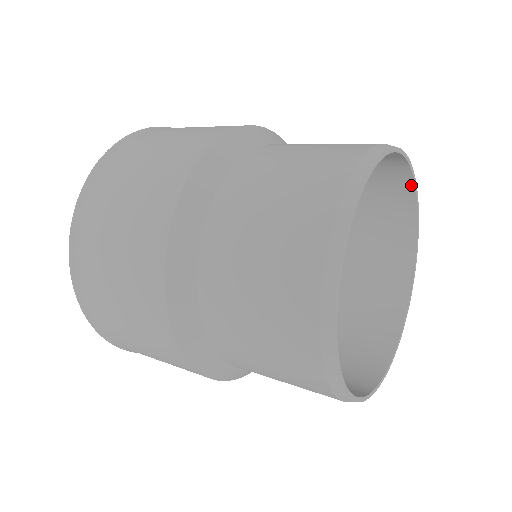
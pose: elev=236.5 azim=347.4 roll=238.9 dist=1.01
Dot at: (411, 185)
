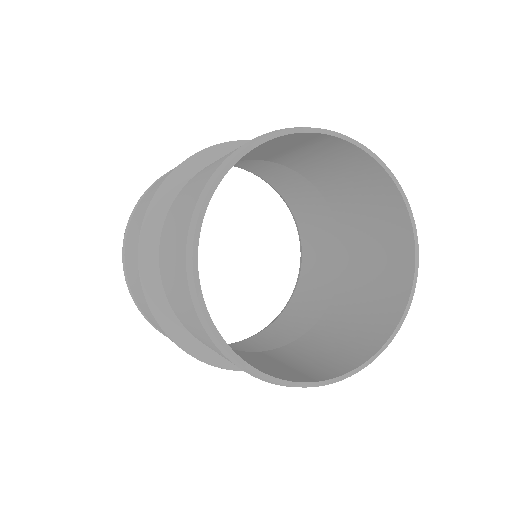
Dot at: (283, 136)
